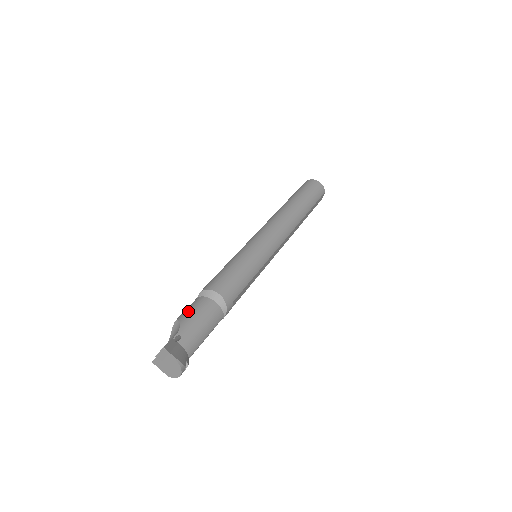
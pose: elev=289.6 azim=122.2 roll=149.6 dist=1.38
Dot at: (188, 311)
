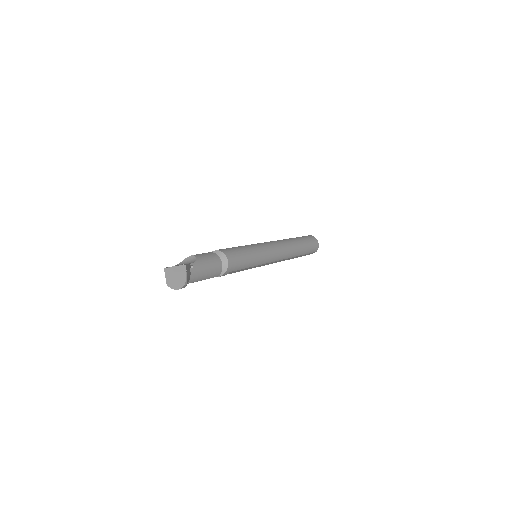
Dot at: (204, 255)
